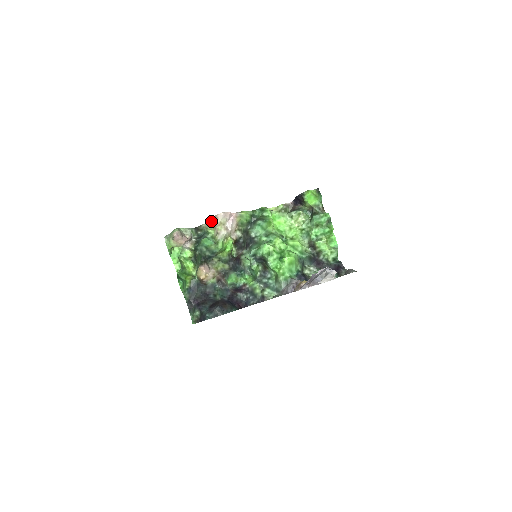
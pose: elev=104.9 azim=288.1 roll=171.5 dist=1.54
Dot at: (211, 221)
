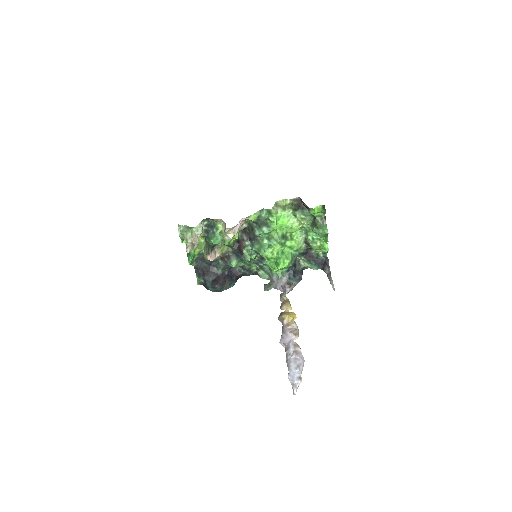
Dot at: (221, 219)
